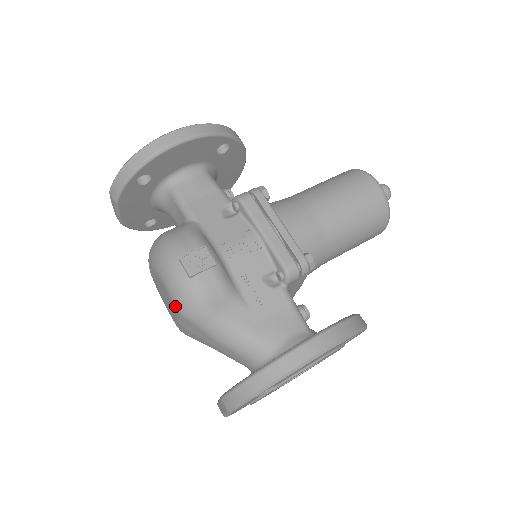
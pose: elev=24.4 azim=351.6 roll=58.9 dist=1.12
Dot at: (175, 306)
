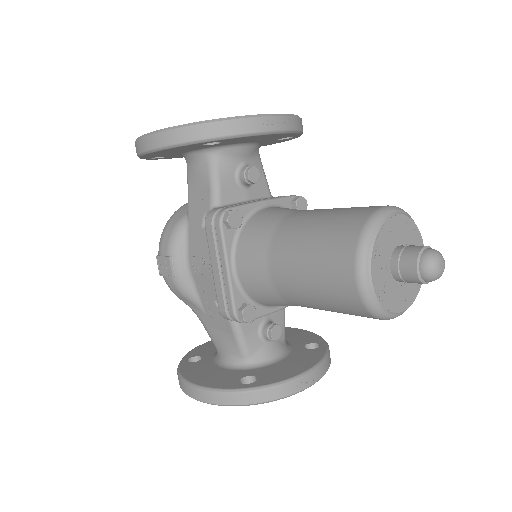
Dot at: occluded
